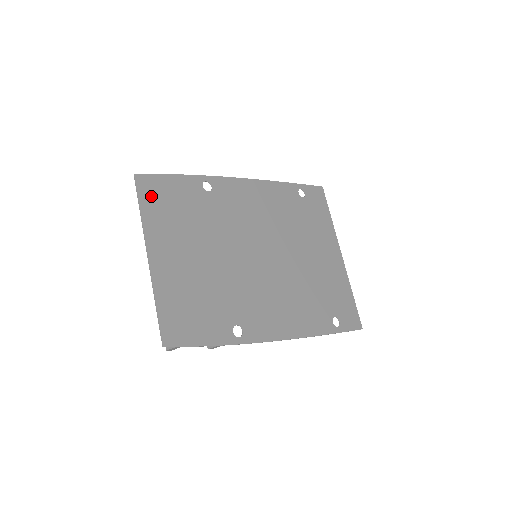
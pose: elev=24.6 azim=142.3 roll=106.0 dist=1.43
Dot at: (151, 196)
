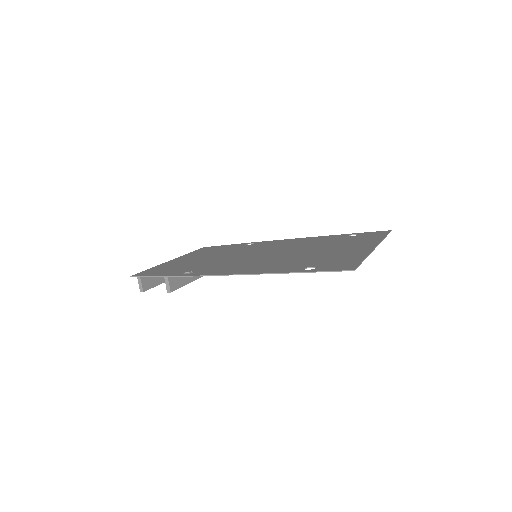
Dot at: (203, 250)
